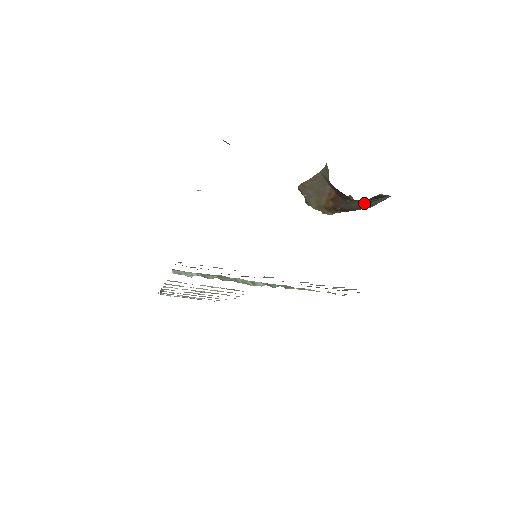
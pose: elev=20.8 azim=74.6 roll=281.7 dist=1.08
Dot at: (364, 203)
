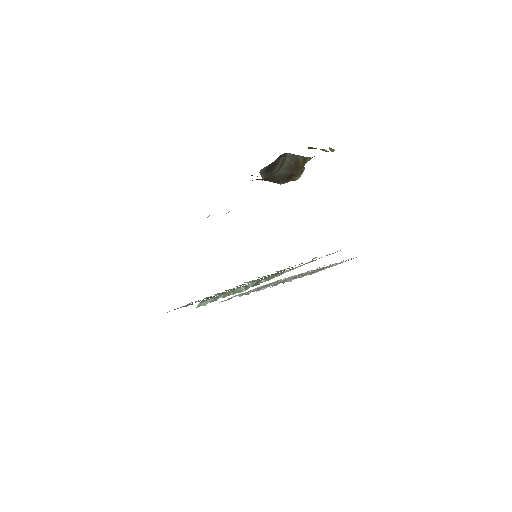
Dot at: (280, 171)
